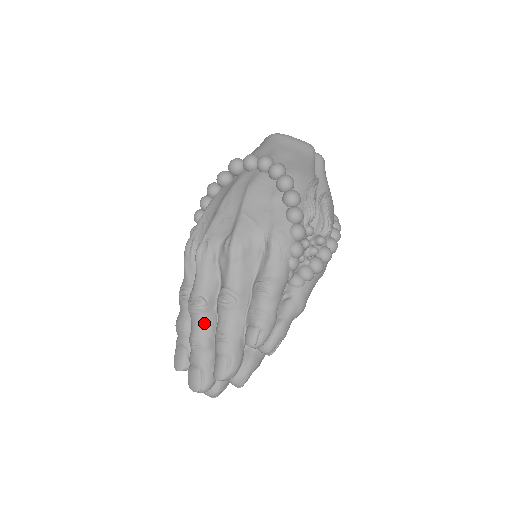
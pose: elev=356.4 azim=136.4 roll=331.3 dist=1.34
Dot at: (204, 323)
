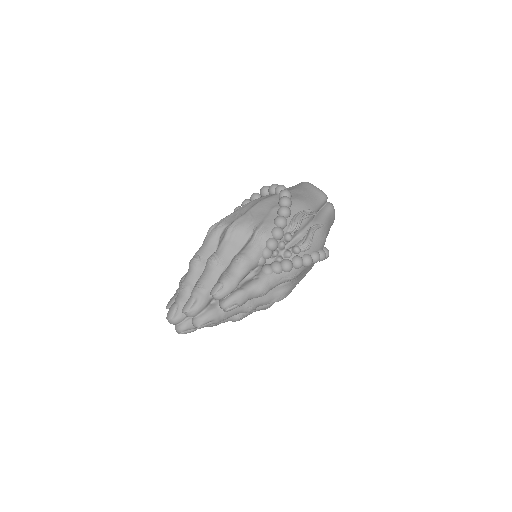
Dot at: (193, 274)
